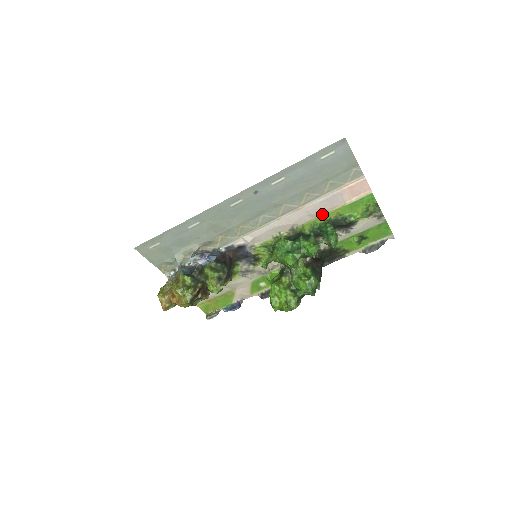
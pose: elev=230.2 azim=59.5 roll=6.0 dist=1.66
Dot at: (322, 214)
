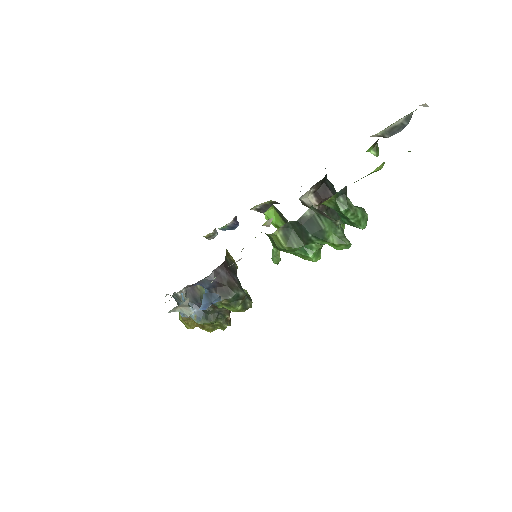
Dot at: occluded
